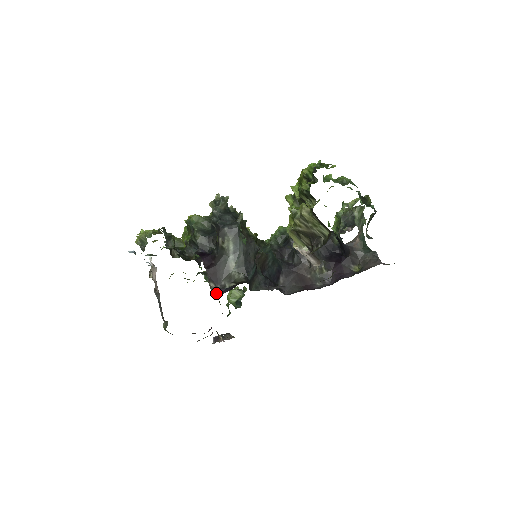
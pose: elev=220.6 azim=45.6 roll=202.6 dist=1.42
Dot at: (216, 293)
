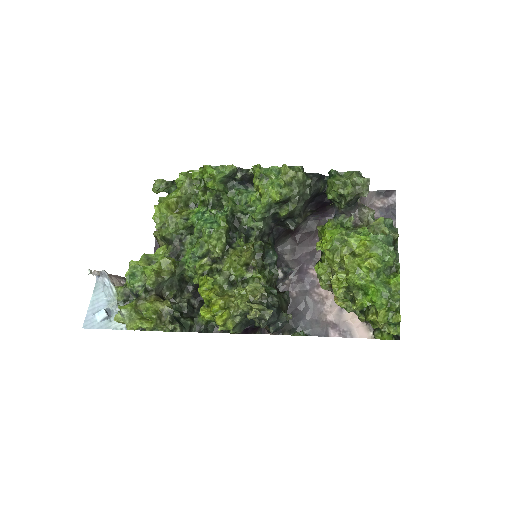
Dot at: (260, 330)
